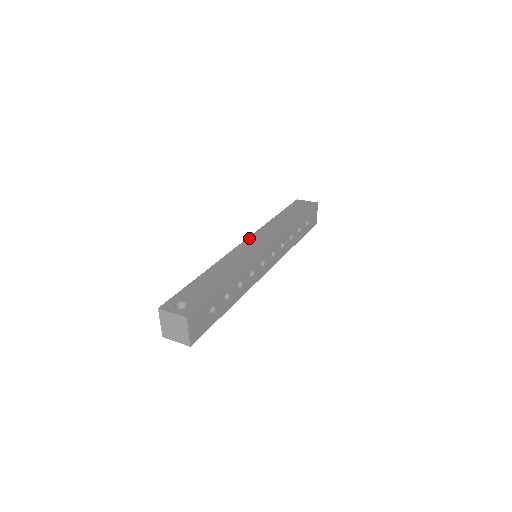
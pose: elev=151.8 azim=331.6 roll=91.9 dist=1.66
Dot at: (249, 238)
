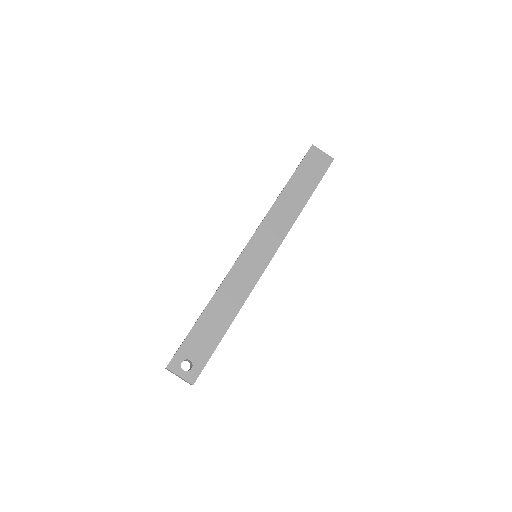
Dot at: (253, 239)
